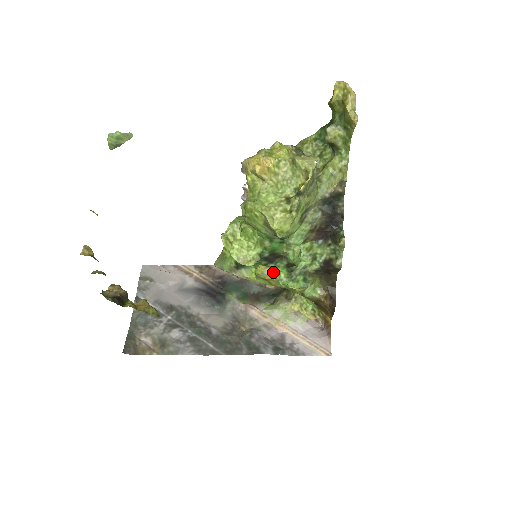
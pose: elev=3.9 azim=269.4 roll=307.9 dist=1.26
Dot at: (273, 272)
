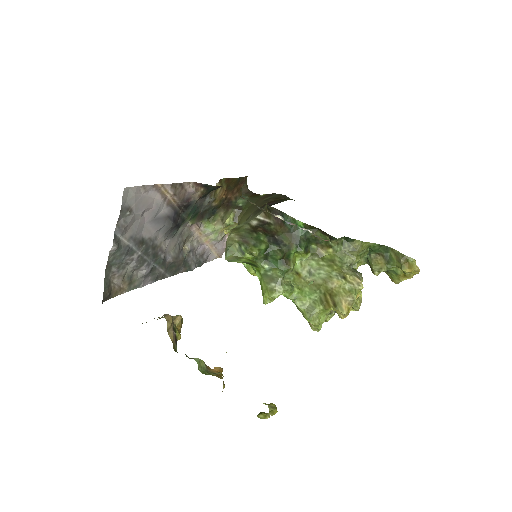
Dot at: occluded
